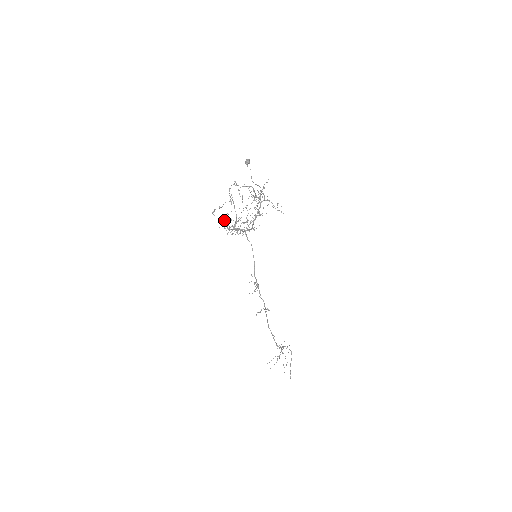
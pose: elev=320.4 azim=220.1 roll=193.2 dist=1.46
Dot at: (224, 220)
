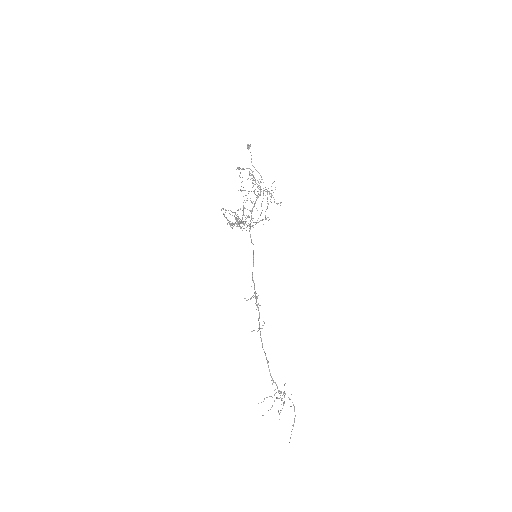
Dot at: (228, 210)
